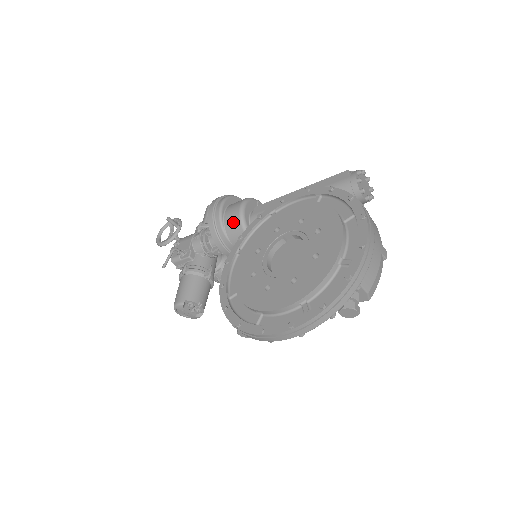
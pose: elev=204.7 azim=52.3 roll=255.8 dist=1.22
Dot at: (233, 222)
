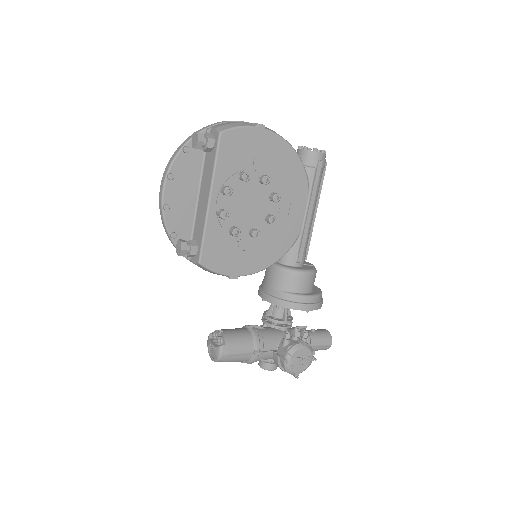
Dot at: occluded
